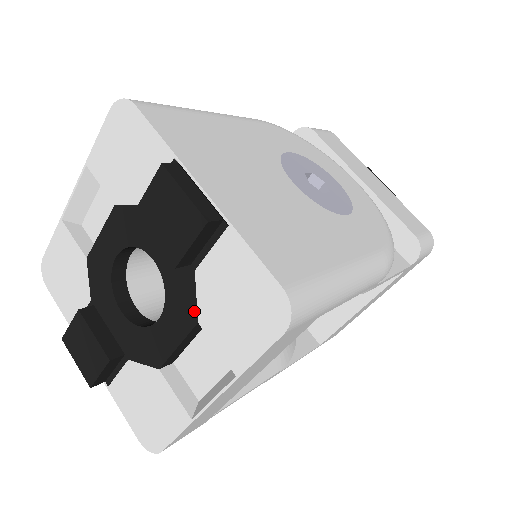
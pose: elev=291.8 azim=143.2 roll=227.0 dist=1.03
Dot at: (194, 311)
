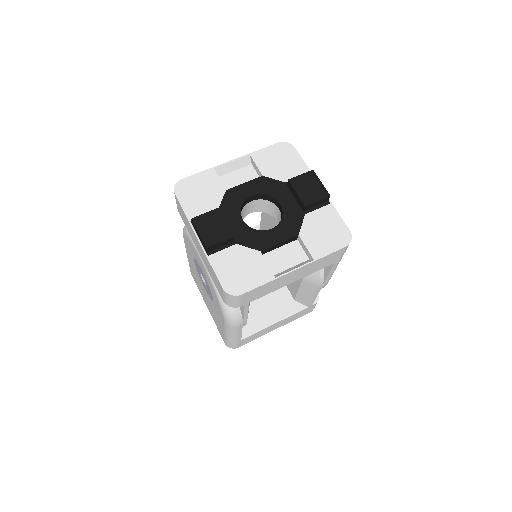
Dot at: (298, 230)
